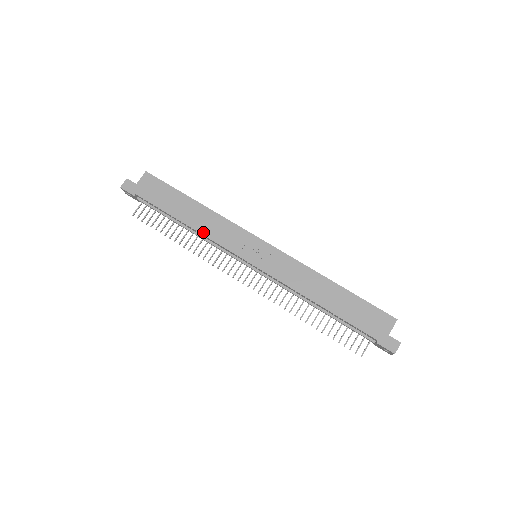
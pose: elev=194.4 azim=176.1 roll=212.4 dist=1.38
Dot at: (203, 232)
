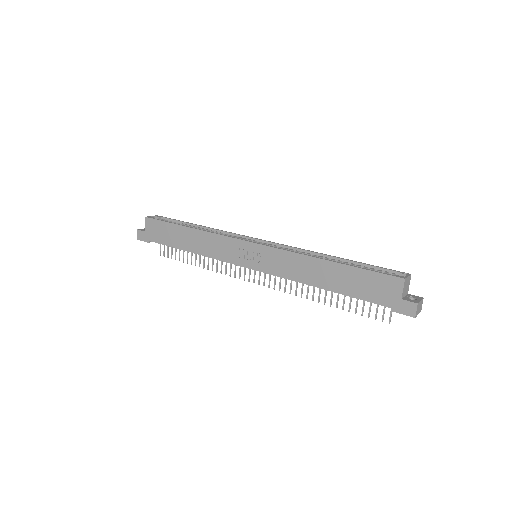
Dot at: (205, 254)
